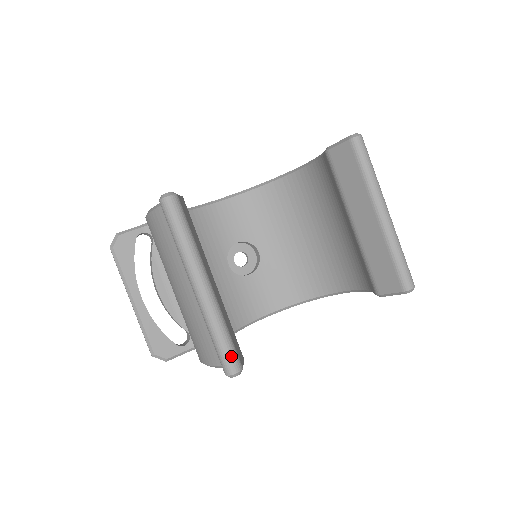
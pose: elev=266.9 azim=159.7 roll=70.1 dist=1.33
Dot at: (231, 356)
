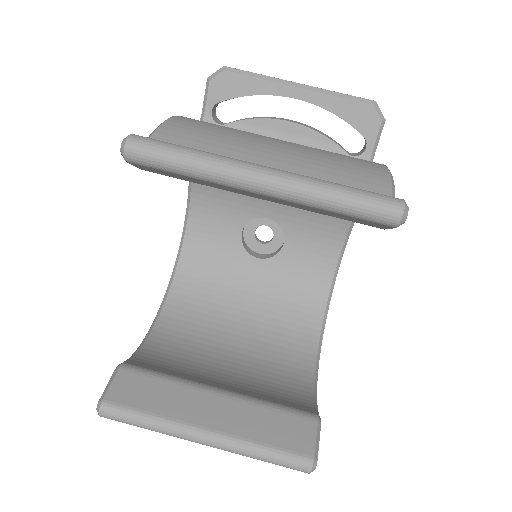
Dot at: (291, 464)
